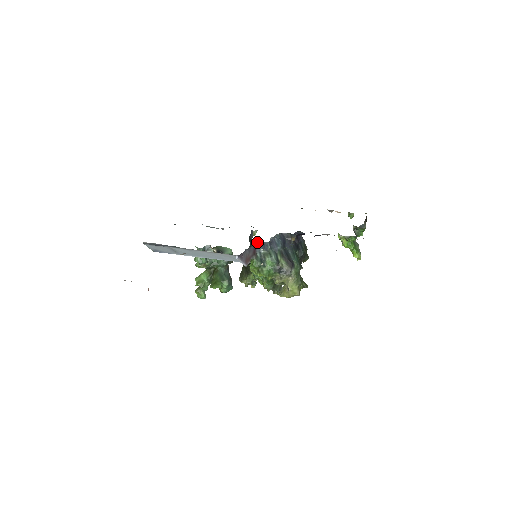
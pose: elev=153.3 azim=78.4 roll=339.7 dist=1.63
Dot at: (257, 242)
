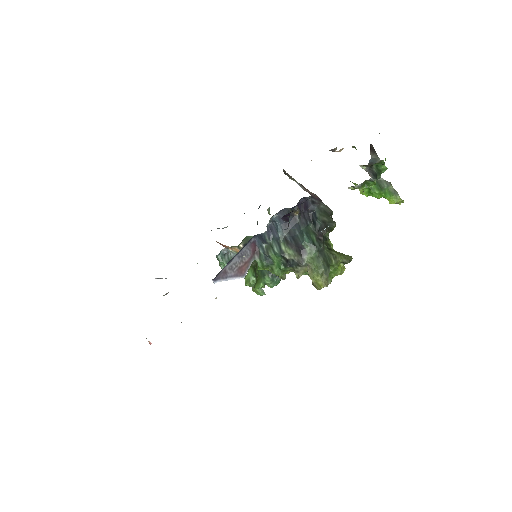
Dot at: (254, 236)
